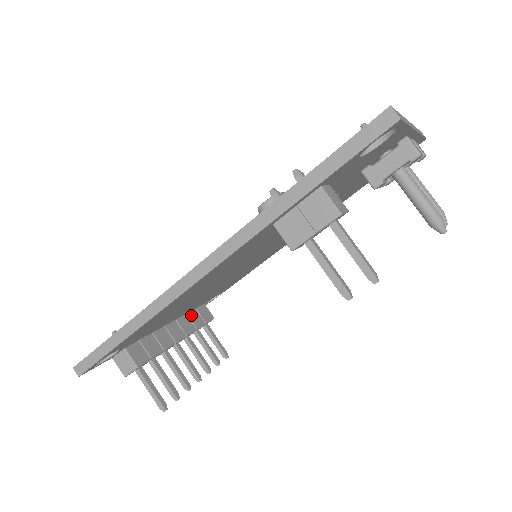
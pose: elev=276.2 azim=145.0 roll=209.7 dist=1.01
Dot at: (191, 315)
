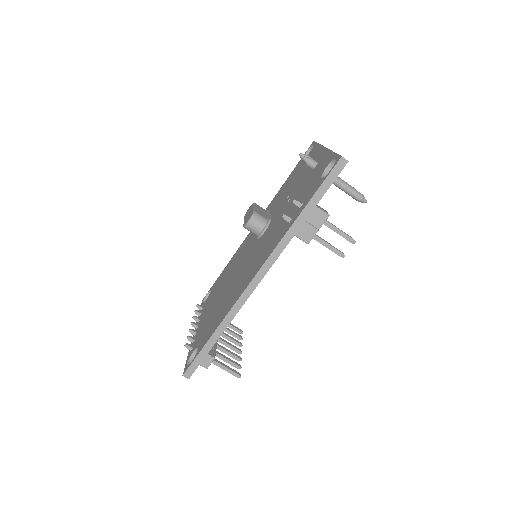
Dot at: occluded
